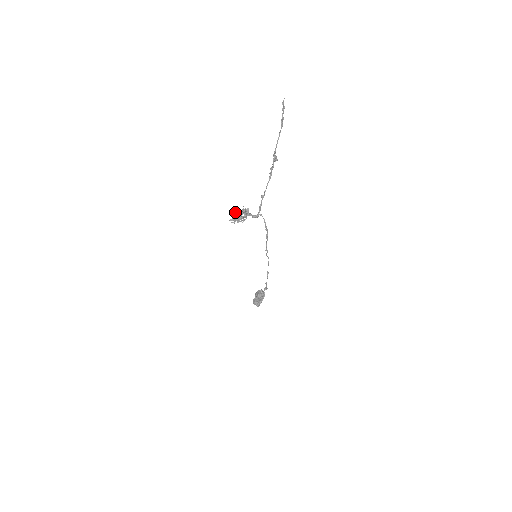
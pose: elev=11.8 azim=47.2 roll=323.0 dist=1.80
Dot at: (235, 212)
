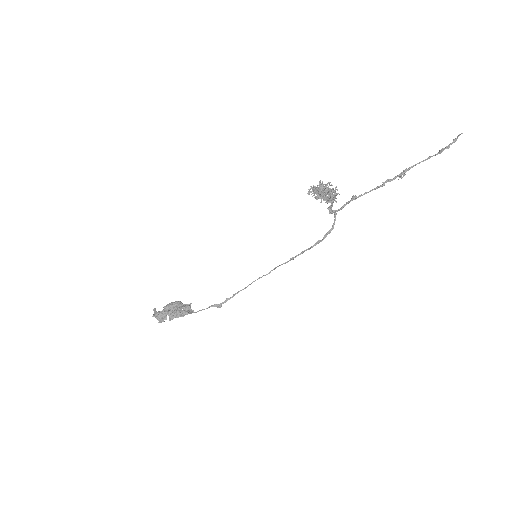
Dot at: (325, 184)
